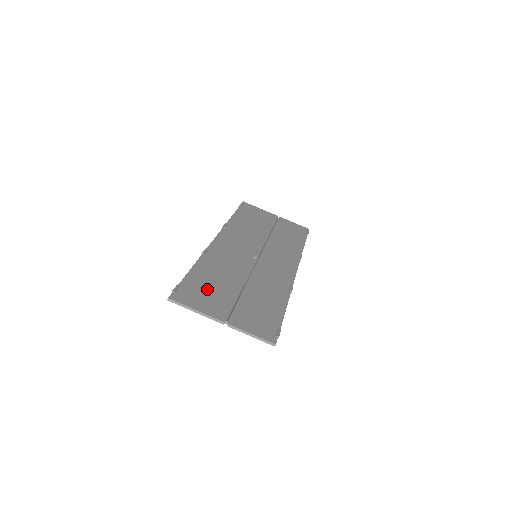
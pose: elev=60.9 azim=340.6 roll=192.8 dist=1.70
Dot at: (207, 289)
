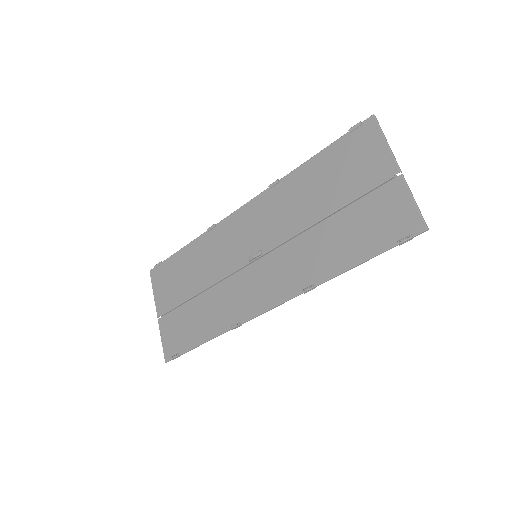
Dot at: (175, 277)
